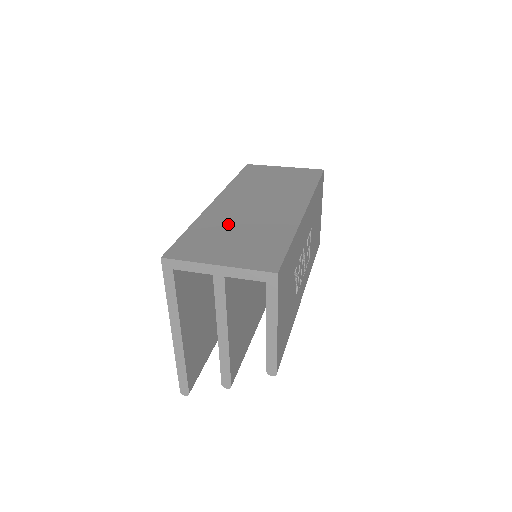
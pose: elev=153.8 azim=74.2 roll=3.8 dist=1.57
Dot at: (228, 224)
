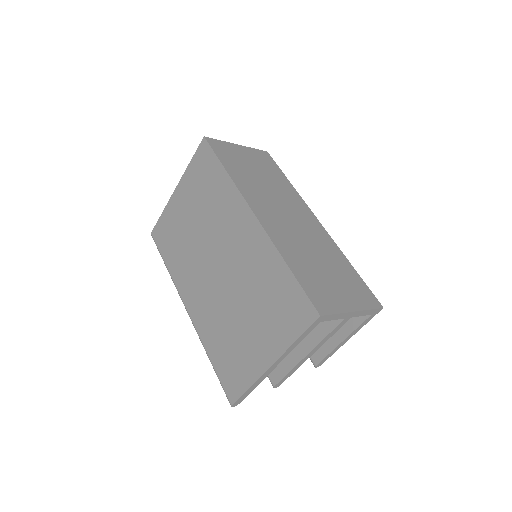
Dot at: (303, 252)
